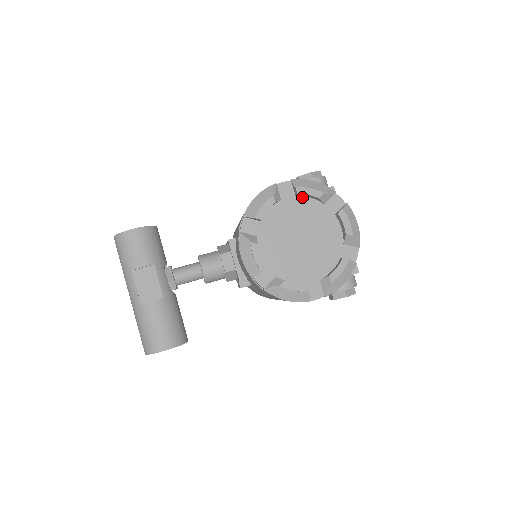
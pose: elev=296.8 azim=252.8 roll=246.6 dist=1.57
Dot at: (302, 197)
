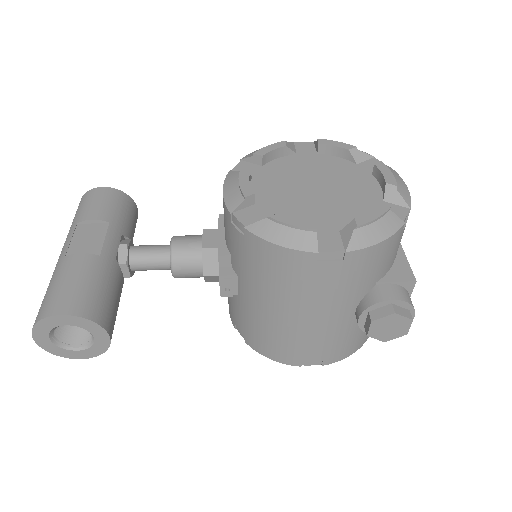
Dot at: (326, 155)
